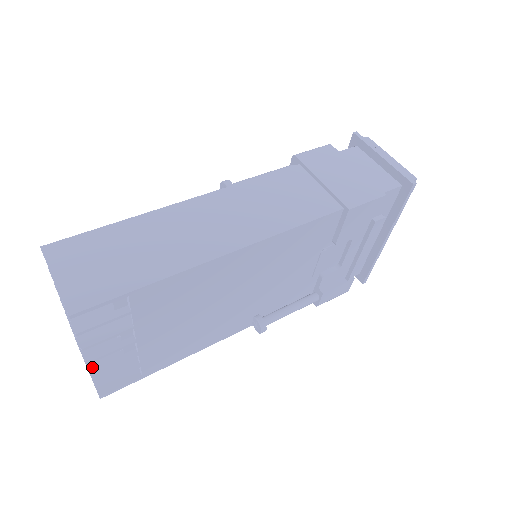
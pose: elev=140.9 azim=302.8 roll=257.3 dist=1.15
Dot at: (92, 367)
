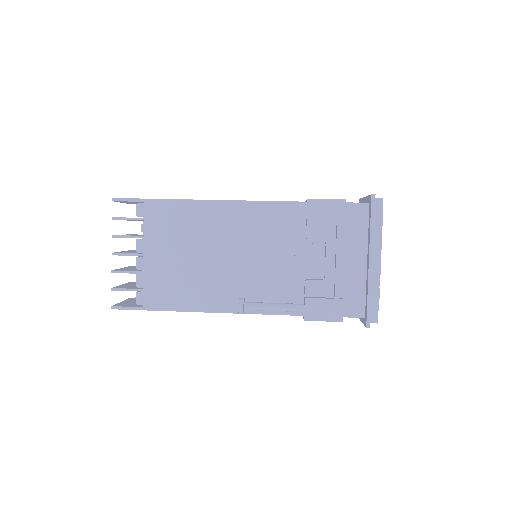
Dot at: (116, 270)
